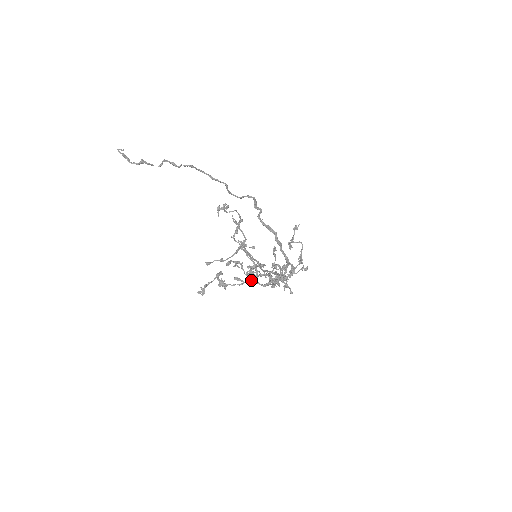
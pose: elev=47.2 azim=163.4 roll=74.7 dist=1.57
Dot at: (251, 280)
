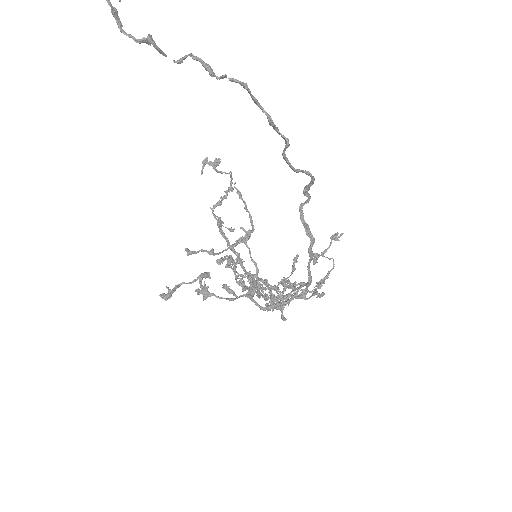
Dot at: (249, 297)
